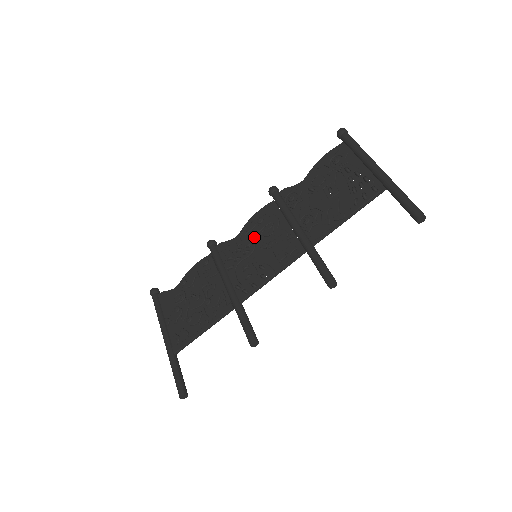
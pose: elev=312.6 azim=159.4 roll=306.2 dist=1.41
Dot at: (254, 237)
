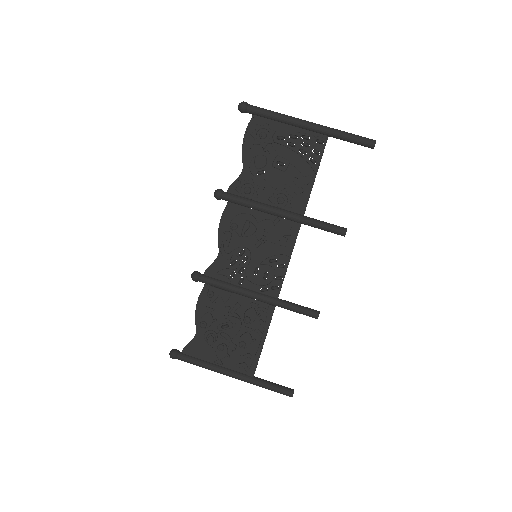
Dot at: (239, 243)
